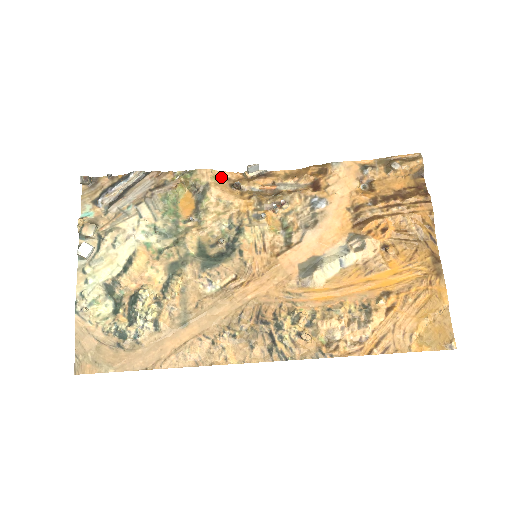
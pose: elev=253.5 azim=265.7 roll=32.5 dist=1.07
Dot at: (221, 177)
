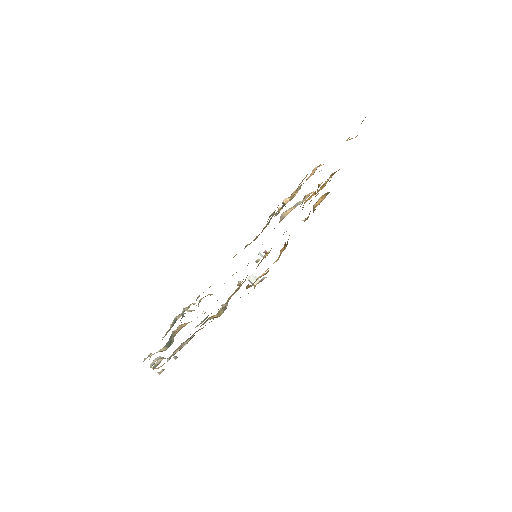
Dot at: occluded
